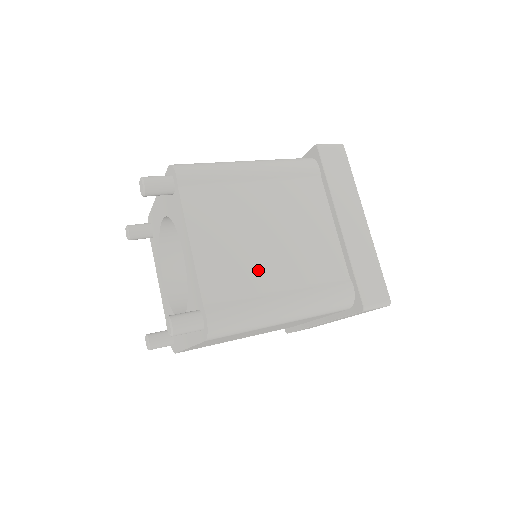
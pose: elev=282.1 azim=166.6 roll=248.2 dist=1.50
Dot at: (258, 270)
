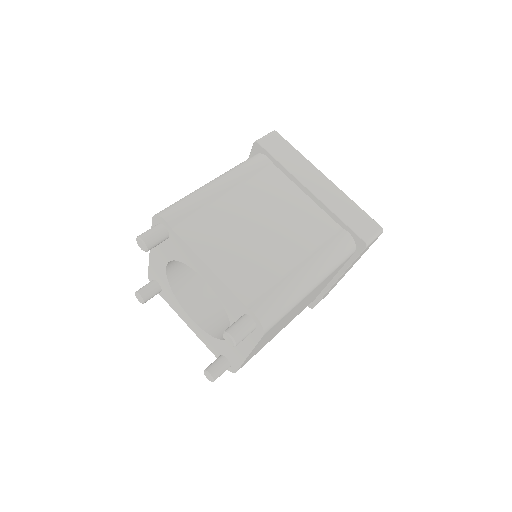
Dot at: (271, 258)
